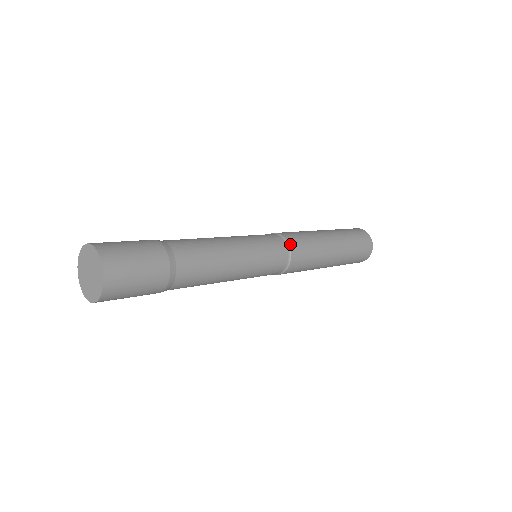
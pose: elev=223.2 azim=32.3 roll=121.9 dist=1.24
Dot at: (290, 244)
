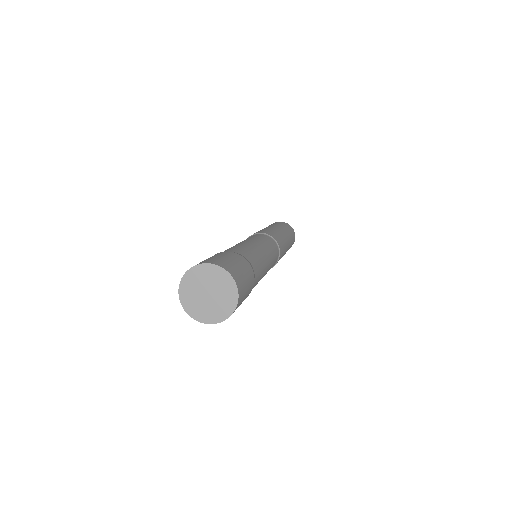
Dot at: (280, 255)
